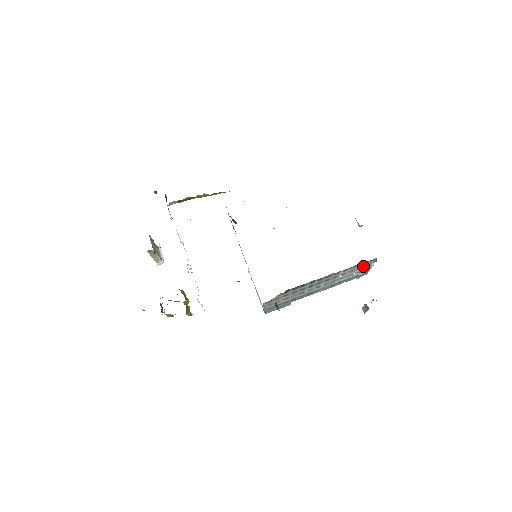
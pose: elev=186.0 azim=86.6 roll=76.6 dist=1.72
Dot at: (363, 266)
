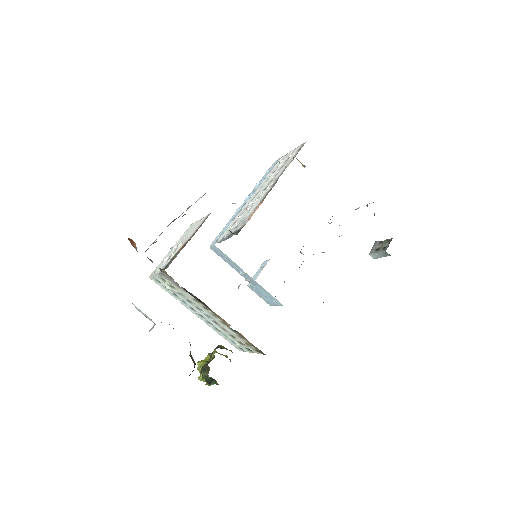
Dot at: occluded
